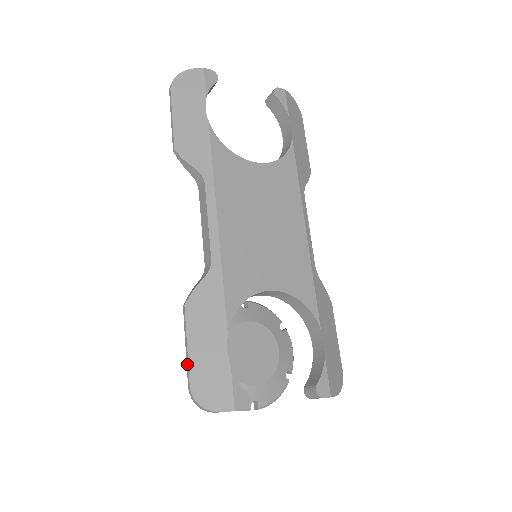
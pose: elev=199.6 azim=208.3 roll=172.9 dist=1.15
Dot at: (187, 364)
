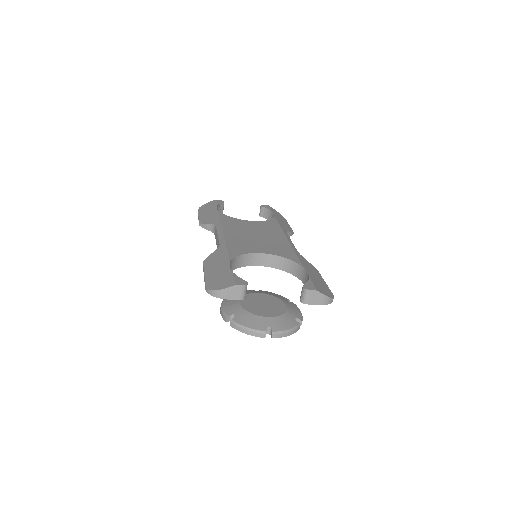
Dot at: (204, 280)
